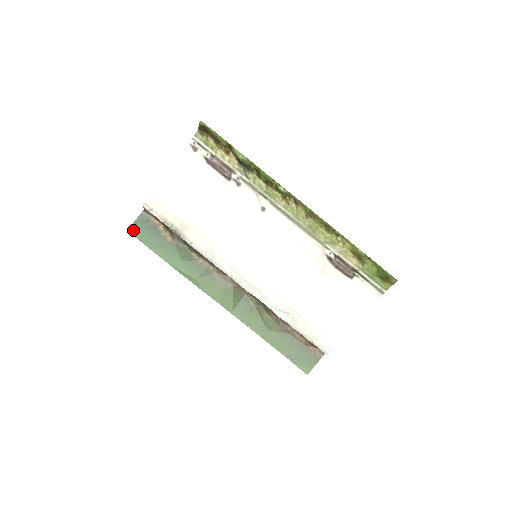
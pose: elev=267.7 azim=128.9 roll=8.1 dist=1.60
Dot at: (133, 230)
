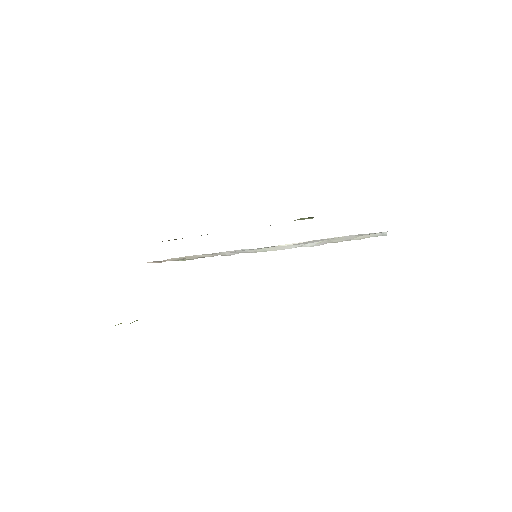
Dot at: occluded
